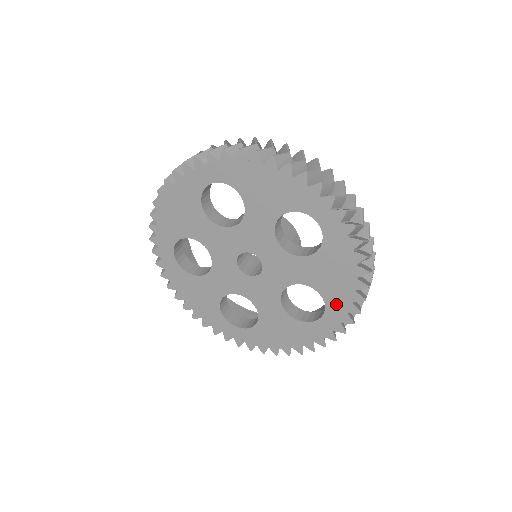
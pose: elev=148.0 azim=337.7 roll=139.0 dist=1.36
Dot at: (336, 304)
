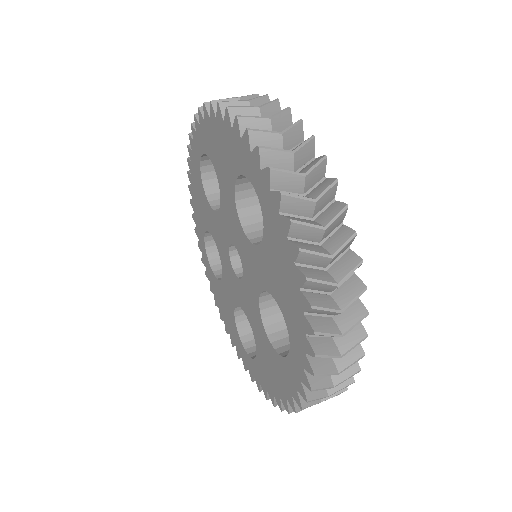
Dot at: (260, 372)
